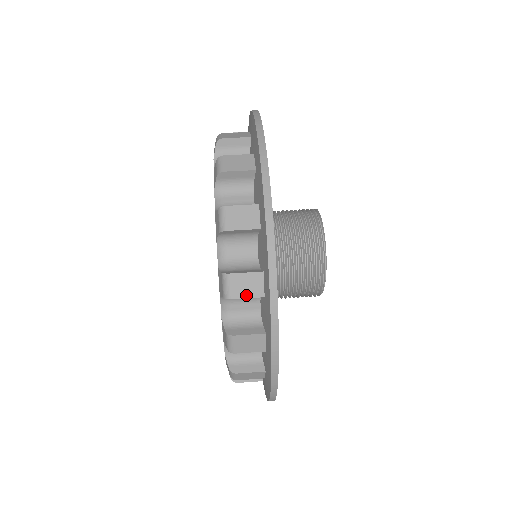
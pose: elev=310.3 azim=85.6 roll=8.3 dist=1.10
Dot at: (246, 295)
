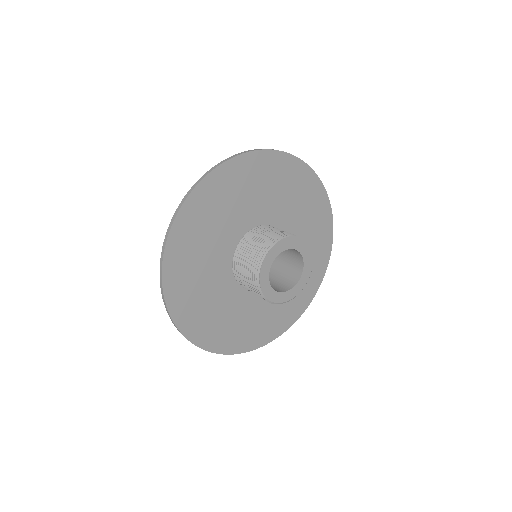
Dot at: occluded
